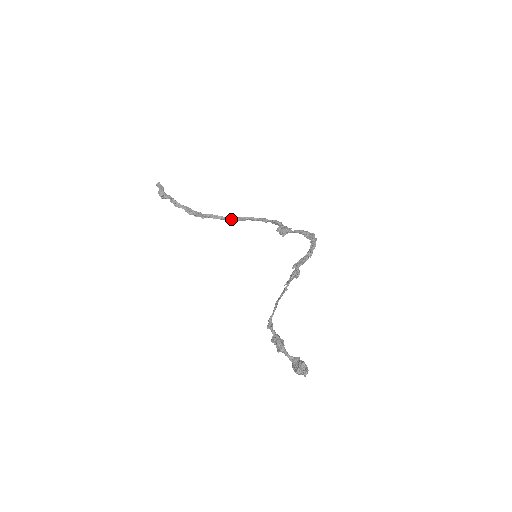
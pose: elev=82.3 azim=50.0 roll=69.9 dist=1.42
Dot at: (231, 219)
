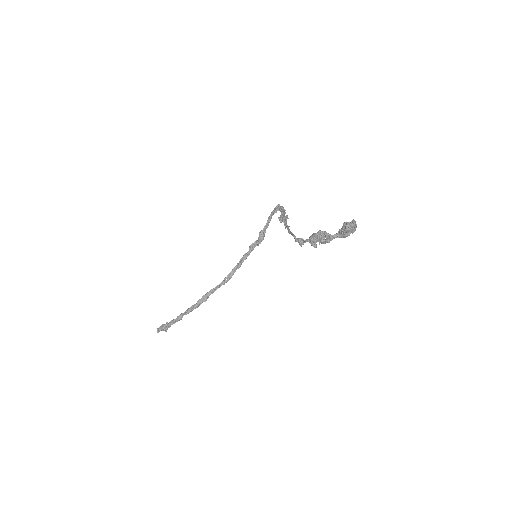
Dot at: (225, 281)
